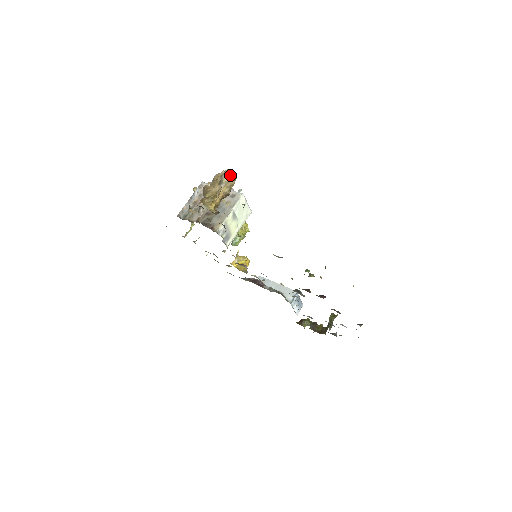
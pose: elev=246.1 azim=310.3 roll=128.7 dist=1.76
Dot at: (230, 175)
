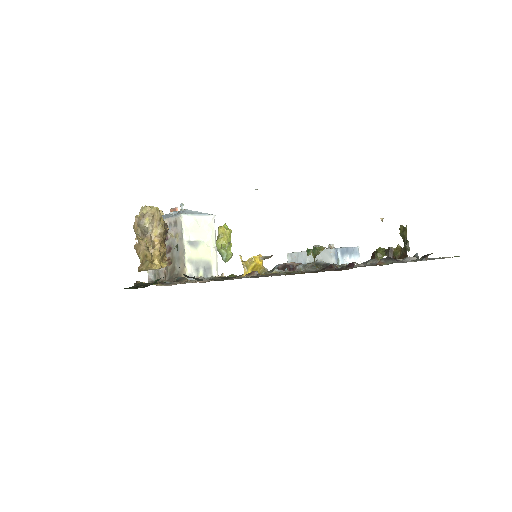
Dot at: (146, 214)
